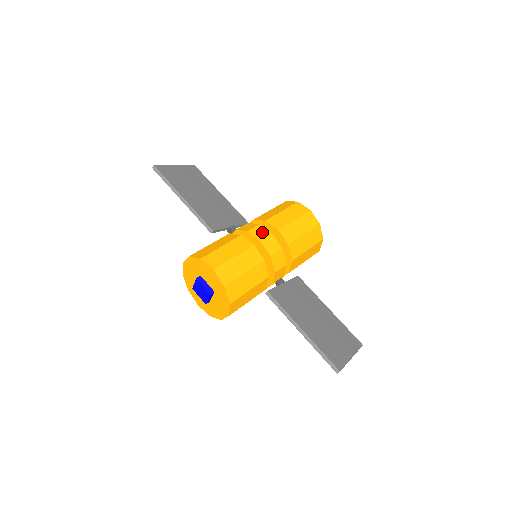
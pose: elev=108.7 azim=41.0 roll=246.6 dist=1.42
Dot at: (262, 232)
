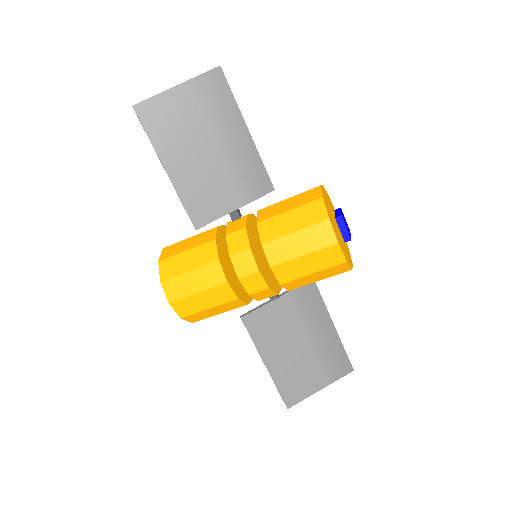
Dot at: (247, 264)
